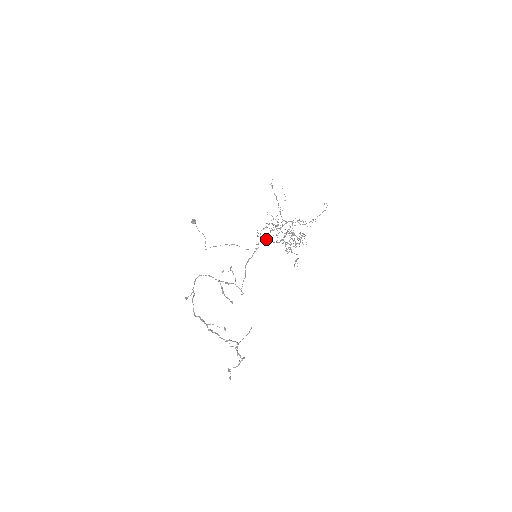
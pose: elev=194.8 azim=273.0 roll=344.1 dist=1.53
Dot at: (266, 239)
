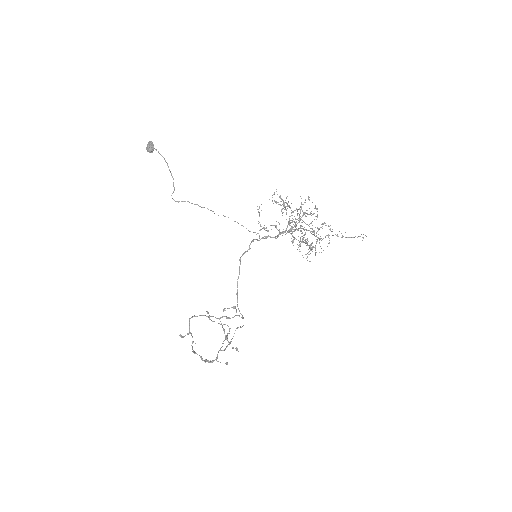
Dot at: occluded
